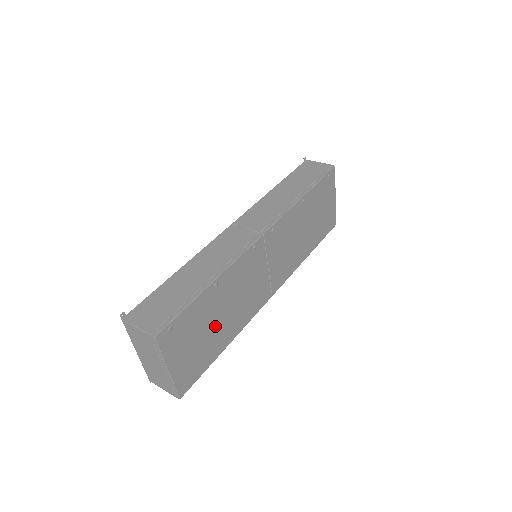
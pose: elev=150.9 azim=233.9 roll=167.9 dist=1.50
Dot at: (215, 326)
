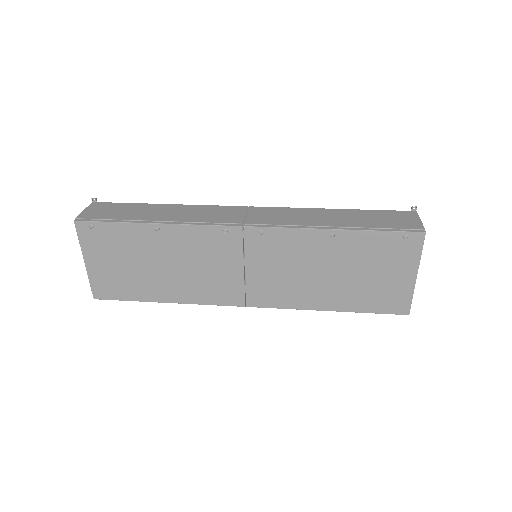
Dot at: (150, 269)
